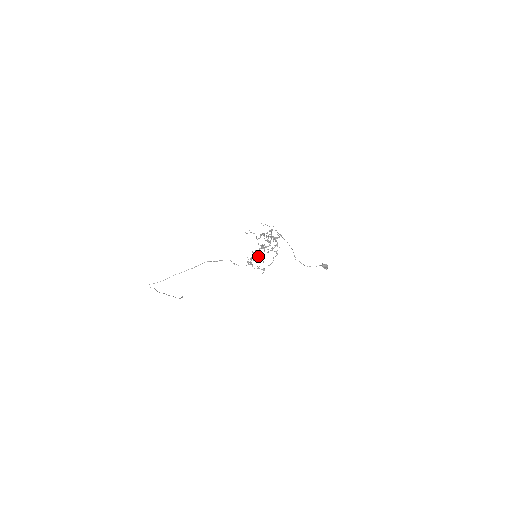
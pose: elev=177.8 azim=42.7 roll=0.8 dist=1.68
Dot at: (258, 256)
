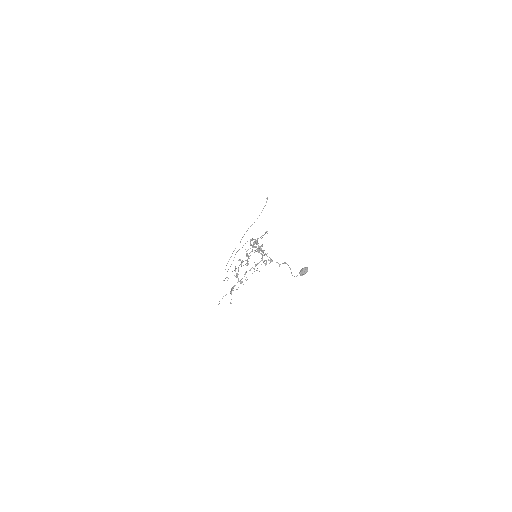
Dot at: (259, 249)
